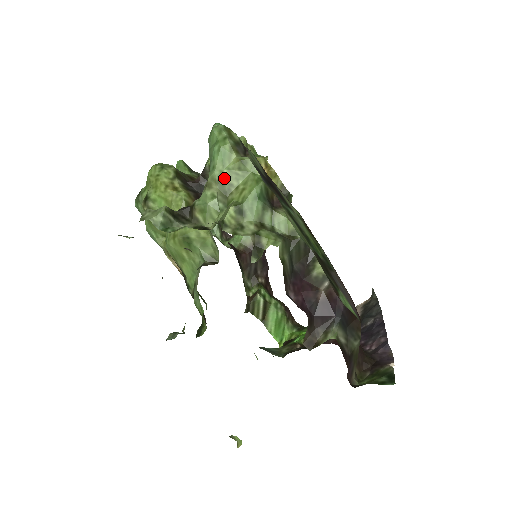
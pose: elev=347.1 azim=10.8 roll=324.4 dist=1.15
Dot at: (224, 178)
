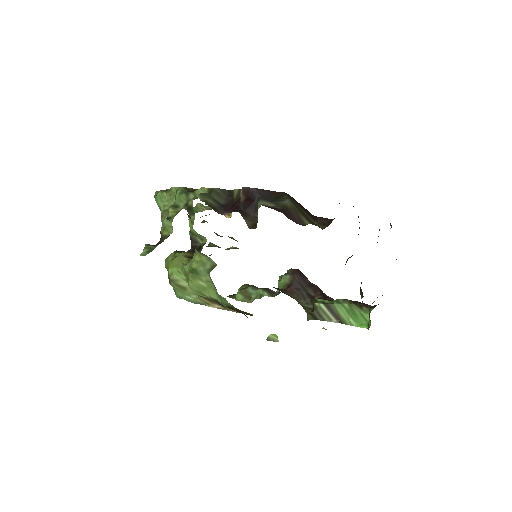
Dot at: (167, 207)
